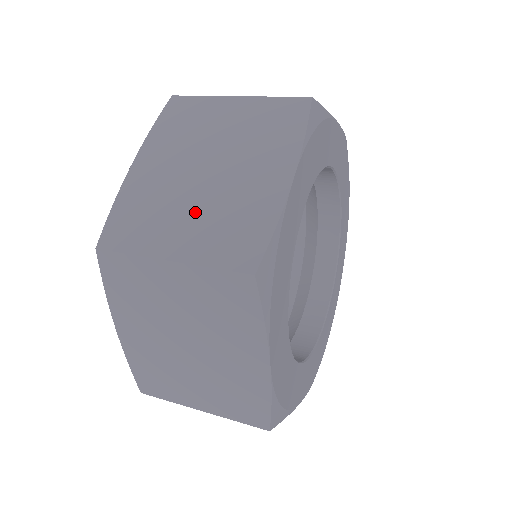
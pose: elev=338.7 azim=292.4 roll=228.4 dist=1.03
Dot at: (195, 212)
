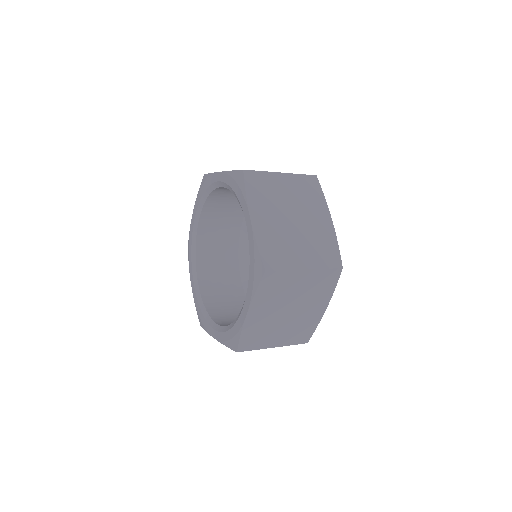
Dot at: (302, 242)
